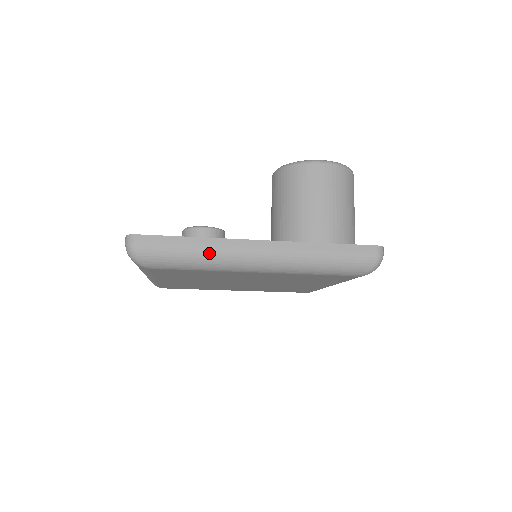
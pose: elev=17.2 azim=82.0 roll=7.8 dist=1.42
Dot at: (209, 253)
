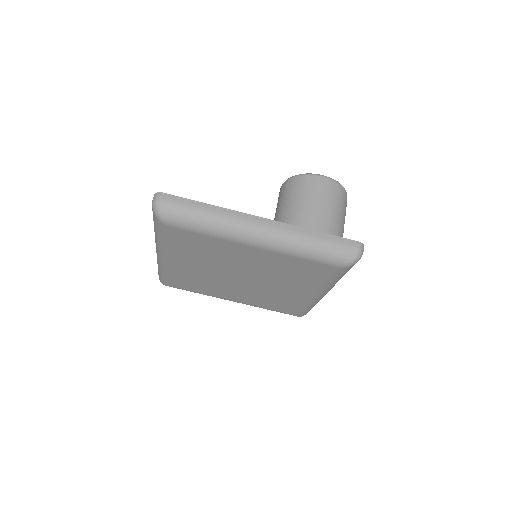
Dot at: (218, 218)
